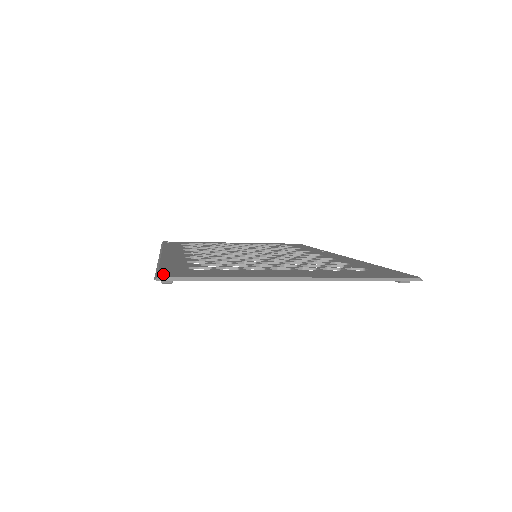
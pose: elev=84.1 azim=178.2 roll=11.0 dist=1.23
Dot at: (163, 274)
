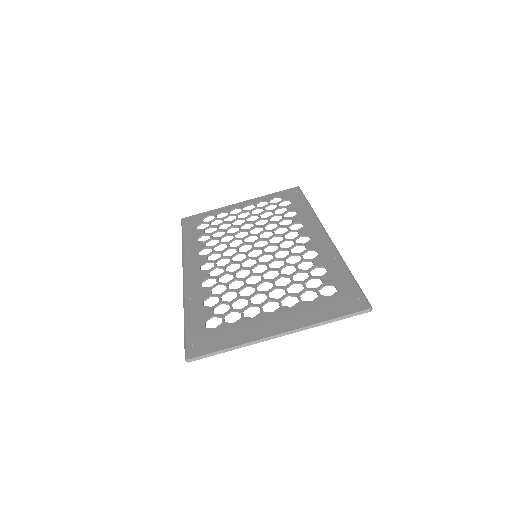
Dot at: (189, 350)
